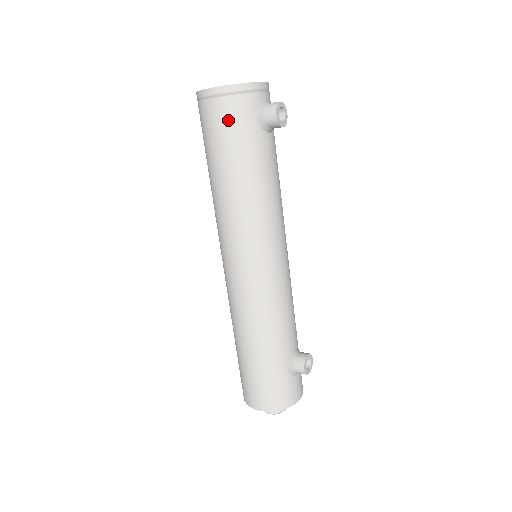
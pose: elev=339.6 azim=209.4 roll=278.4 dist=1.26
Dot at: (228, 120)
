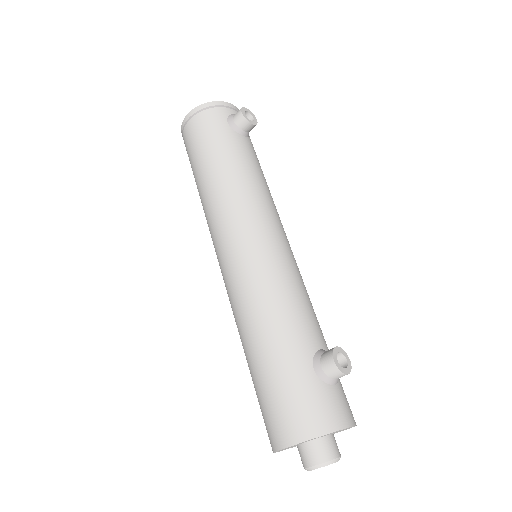
Dot at: (202, 129)
